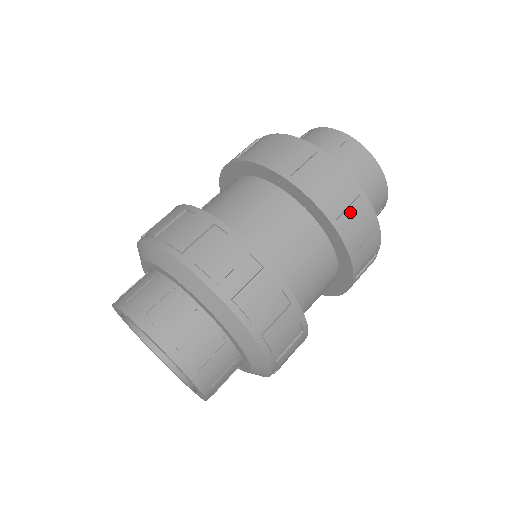
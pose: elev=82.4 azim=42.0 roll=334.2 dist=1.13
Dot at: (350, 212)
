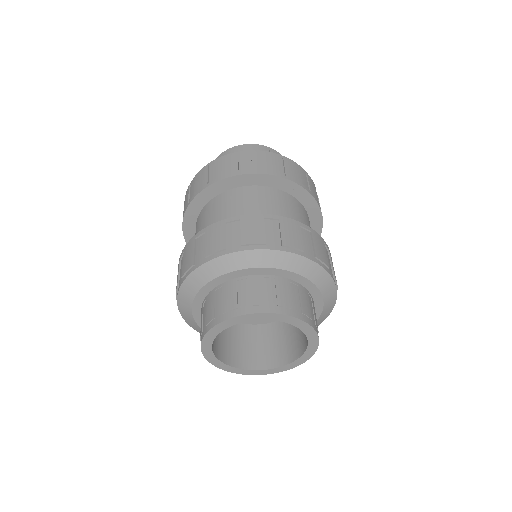
Dot at: (255, 162)
